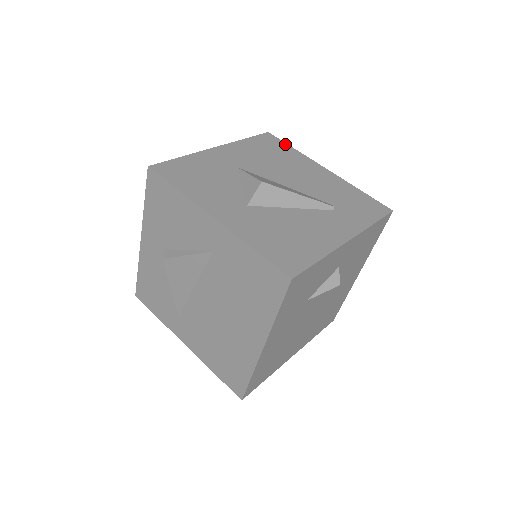
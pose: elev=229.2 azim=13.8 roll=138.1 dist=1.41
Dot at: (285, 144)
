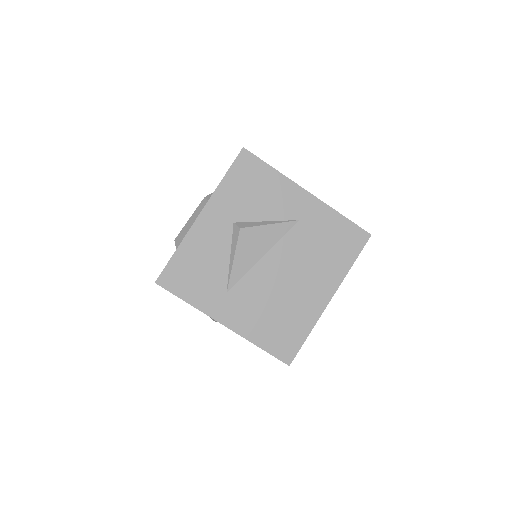
Dot at: occluded
